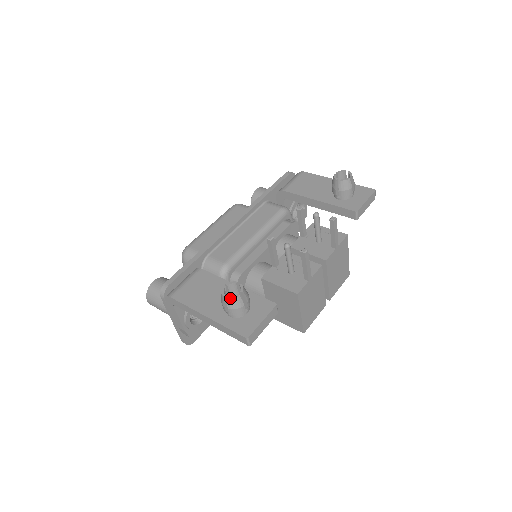
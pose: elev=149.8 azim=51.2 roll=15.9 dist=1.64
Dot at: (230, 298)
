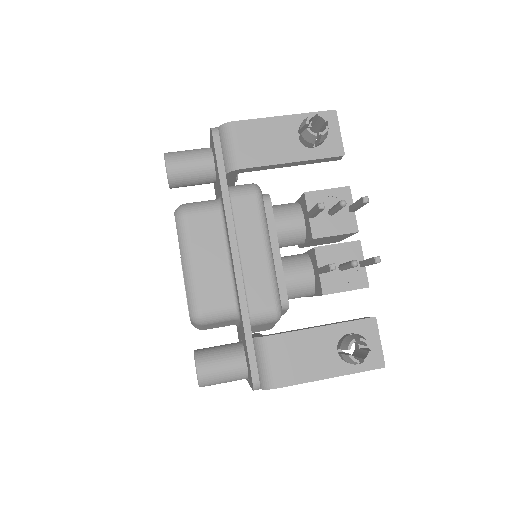
Dot at: occluded
